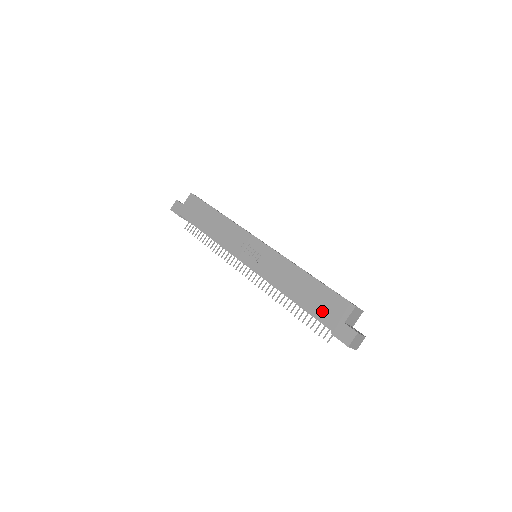
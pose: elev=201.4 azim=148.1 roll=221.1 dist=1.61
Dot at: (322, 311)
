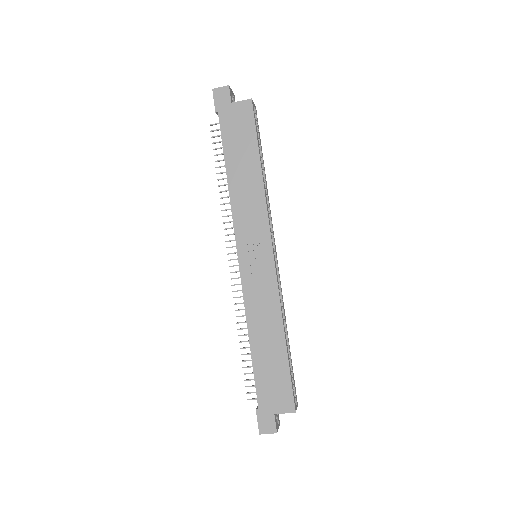
Dot at: (266, 385)
